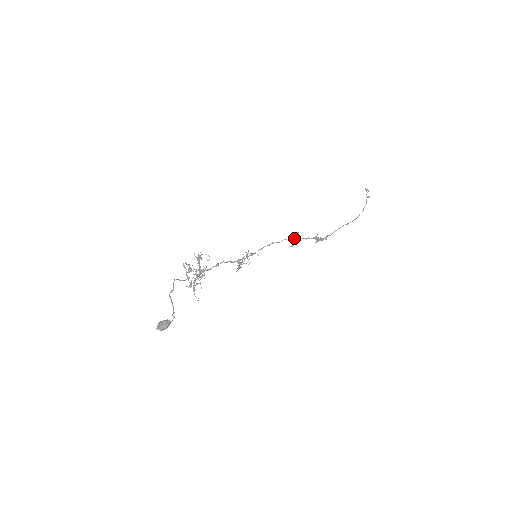
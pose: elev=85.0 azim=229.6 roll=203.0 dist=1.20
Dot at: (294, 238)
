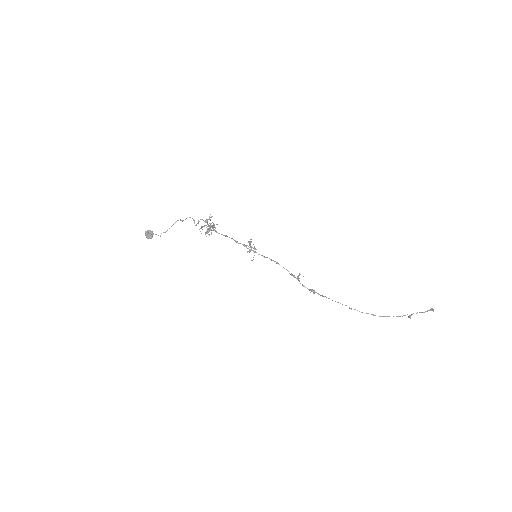
Dot at: (294, 277)
